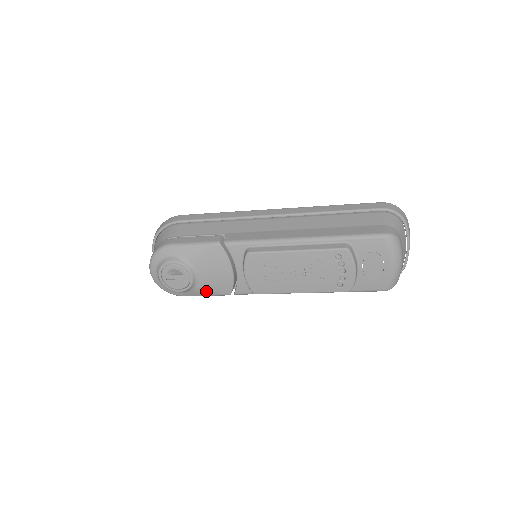
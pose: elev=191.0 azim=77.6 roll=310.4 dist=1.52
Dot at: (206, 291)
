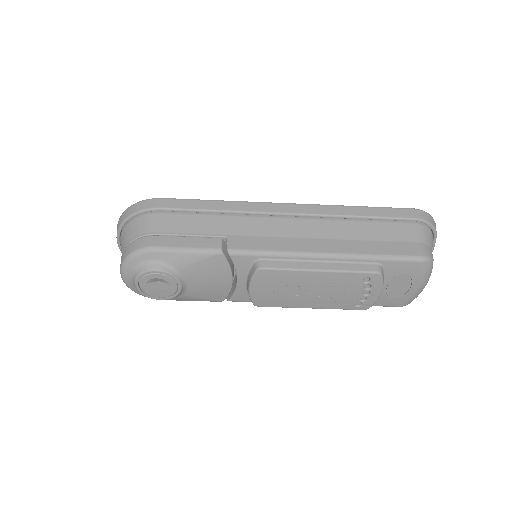
Dot at: (194, 298)
